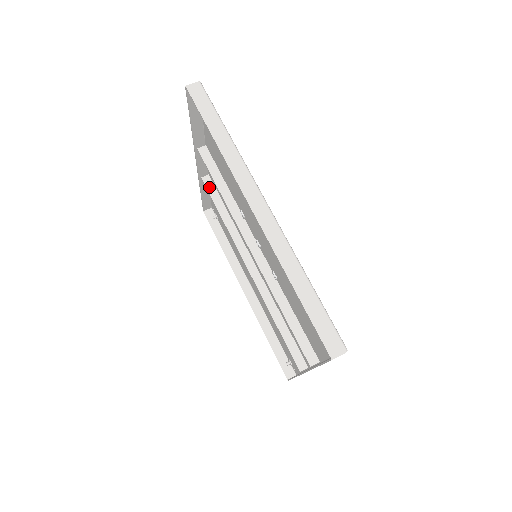
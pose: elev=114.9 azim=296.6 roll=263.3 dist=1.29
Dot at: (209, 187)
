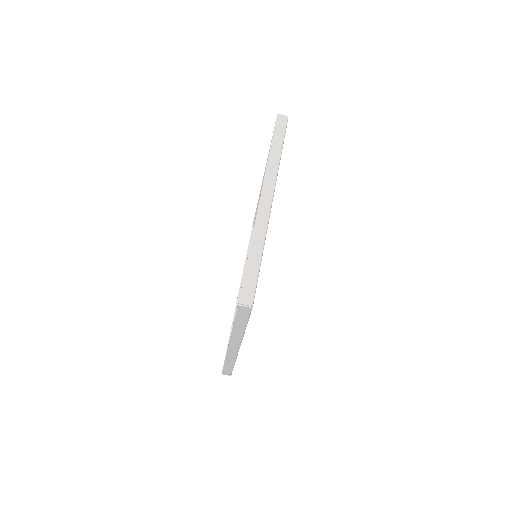
Dot at: occluded
